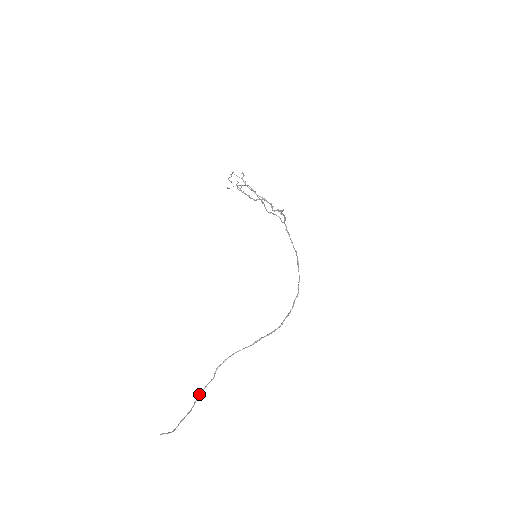
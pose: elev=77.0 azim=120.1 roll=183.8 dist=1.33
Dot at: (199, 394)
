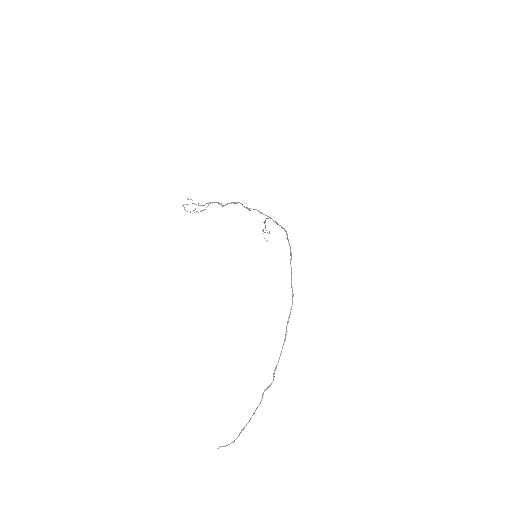
Dot at: (259, 404)
